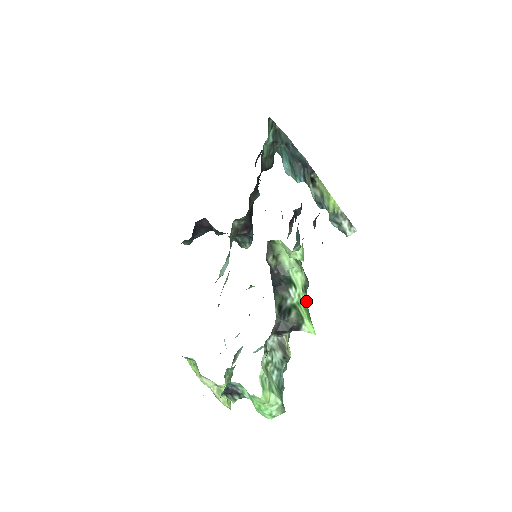
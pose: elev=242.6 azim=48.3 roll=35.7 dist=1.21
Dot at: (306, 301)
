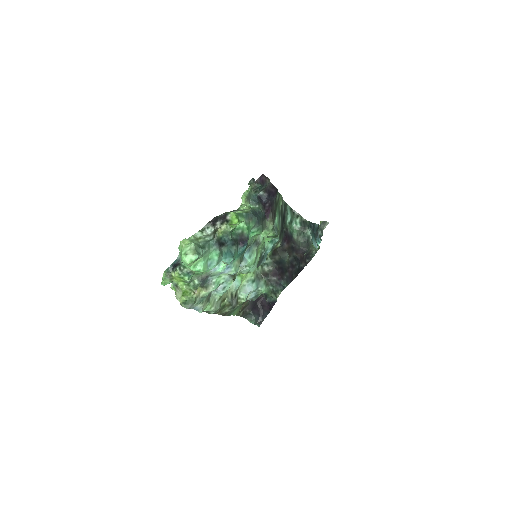
Dot at: (242, 213)
